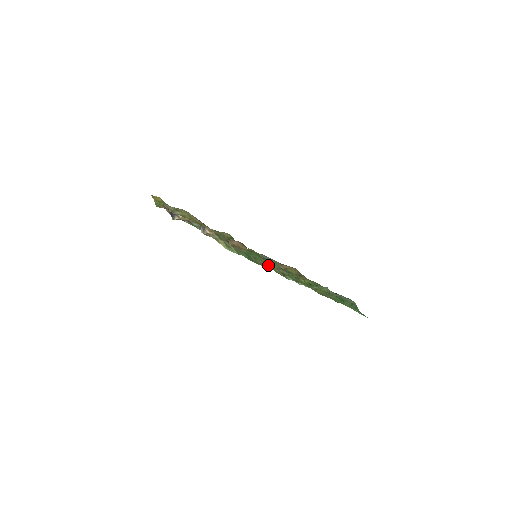
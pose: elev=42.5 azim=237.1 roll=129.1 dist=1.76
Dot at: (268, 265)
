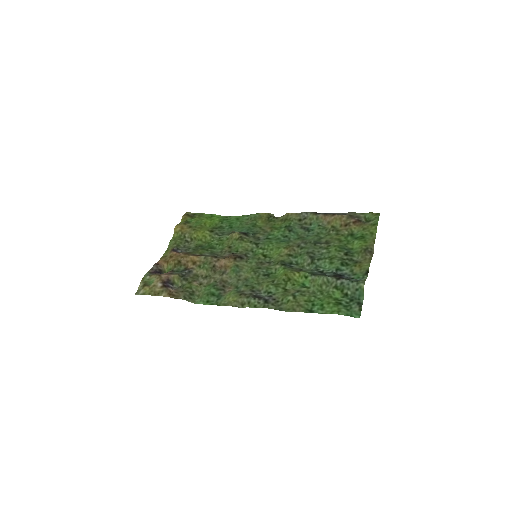
Dot at: (231, 296)
